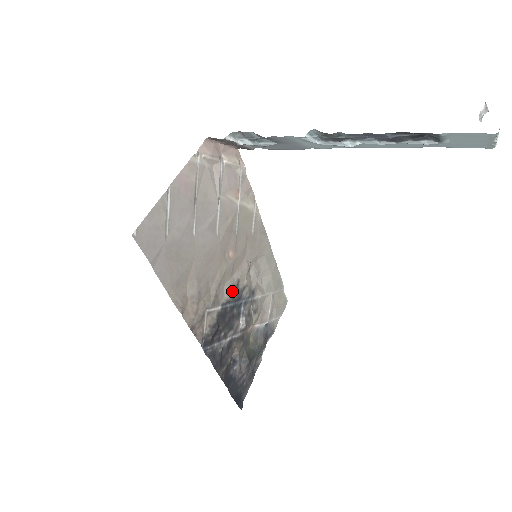
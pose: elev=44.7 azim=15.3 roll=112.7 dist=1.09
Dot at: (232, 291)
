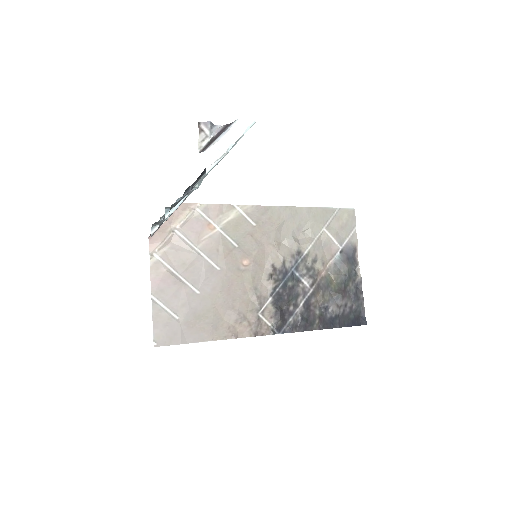
Dot at: (272, 278)
